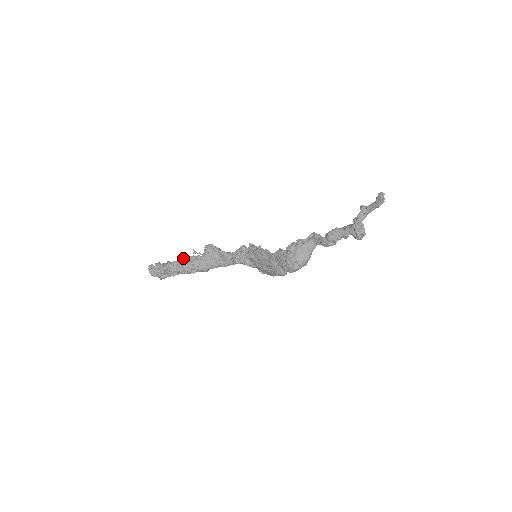
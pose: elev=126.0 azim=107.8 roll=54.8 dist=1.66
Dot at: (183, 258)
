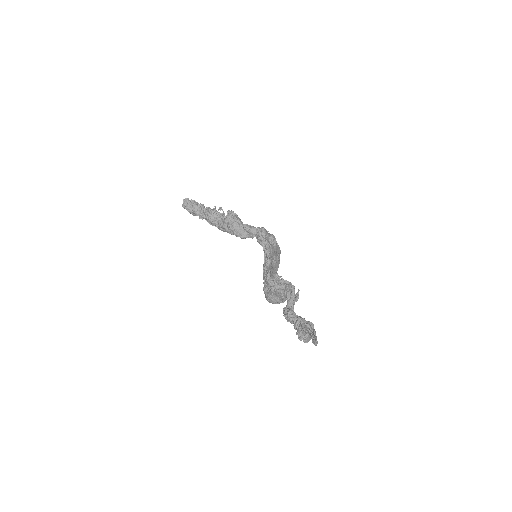
Dot at: (210, 209)
